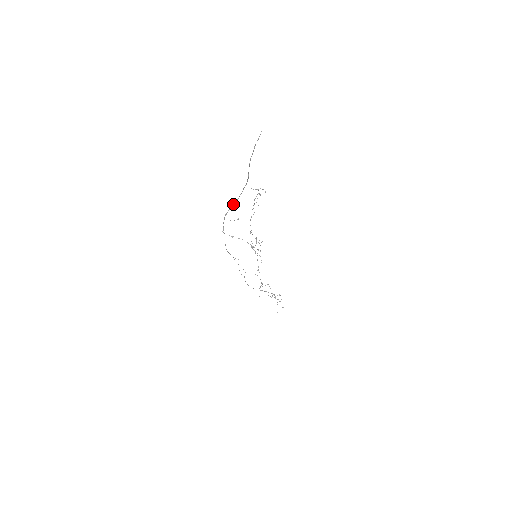
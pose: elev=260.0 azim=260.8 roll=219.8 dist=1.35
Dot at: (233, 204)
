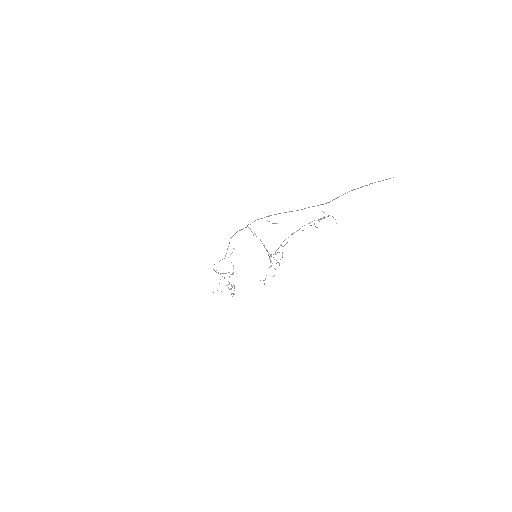
Dot at: occluded
